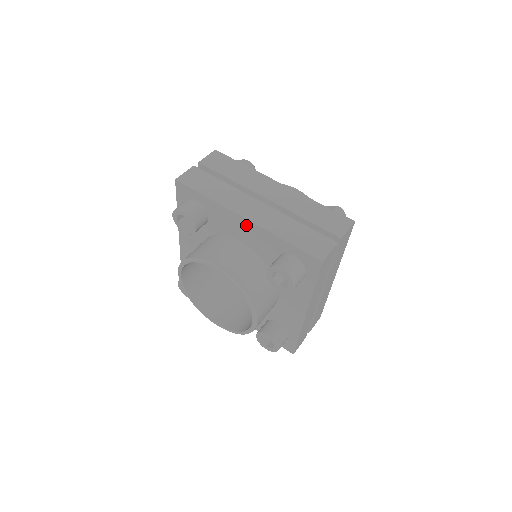
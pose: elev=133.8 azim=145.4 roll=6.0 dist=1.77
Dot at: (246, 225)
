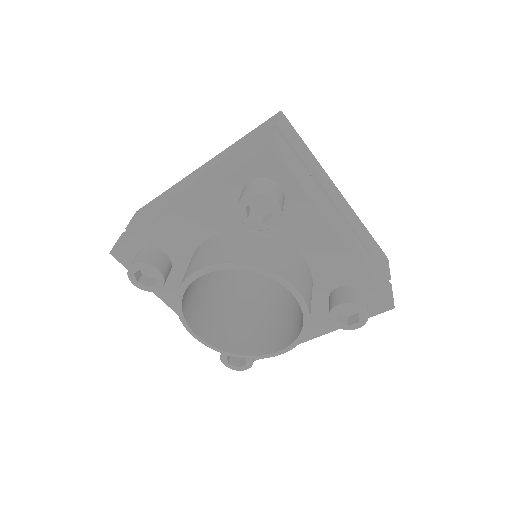
Dot at: (333, 243)
